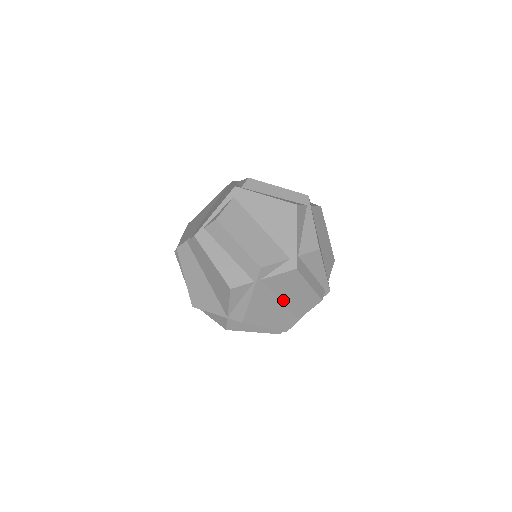
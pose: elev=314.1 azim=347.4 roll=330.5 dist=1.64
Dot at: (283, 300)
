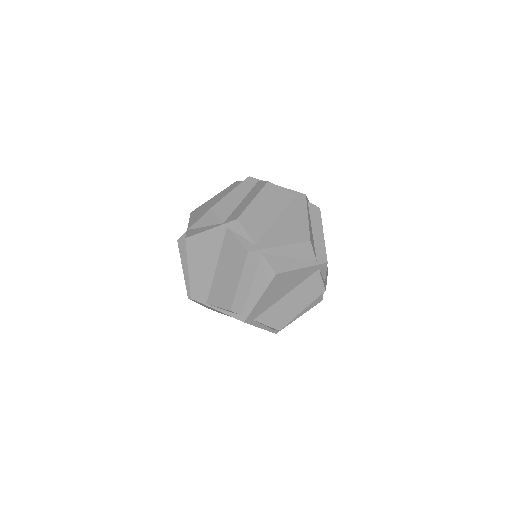
Dot at: (218, 268)
